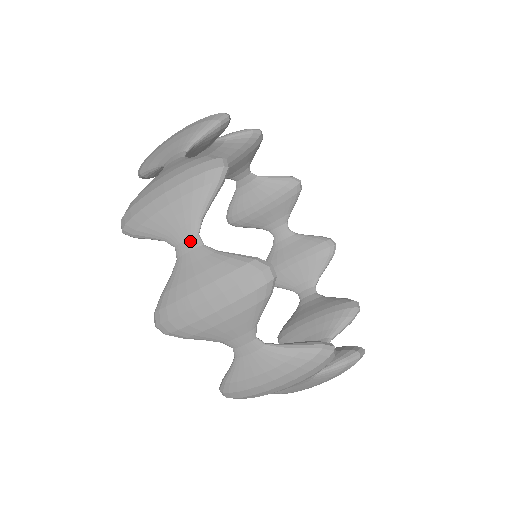
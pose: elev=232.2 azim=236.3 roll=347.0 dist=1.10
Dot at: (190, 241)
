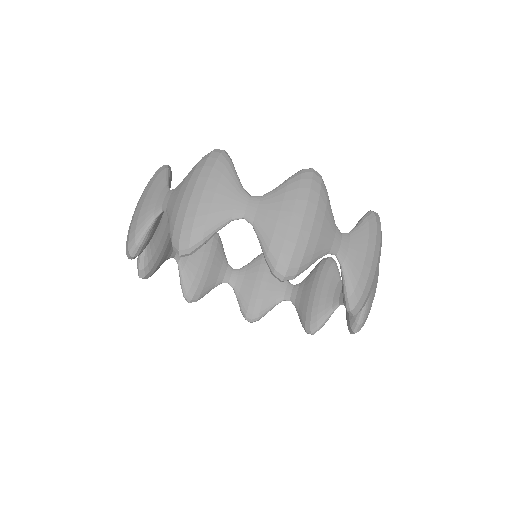
Dot at: (167, 195)
